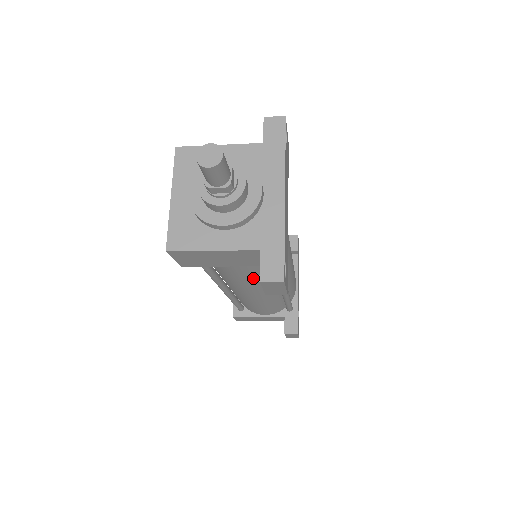
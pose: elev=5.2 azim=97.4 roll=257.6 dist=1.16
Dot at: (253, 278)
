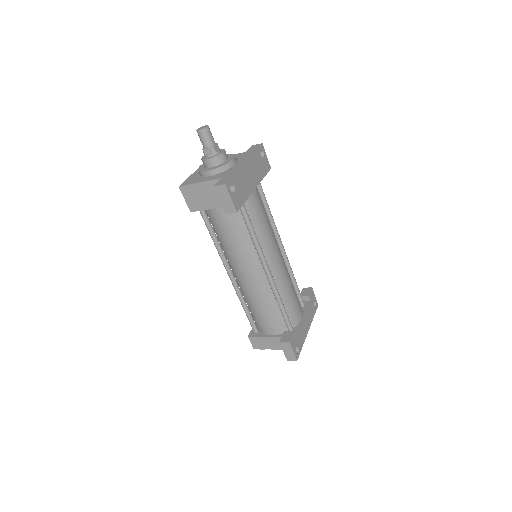
Dot at: (236, 239)
